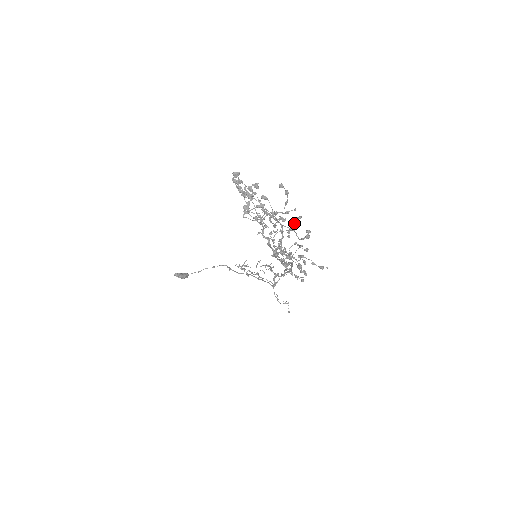
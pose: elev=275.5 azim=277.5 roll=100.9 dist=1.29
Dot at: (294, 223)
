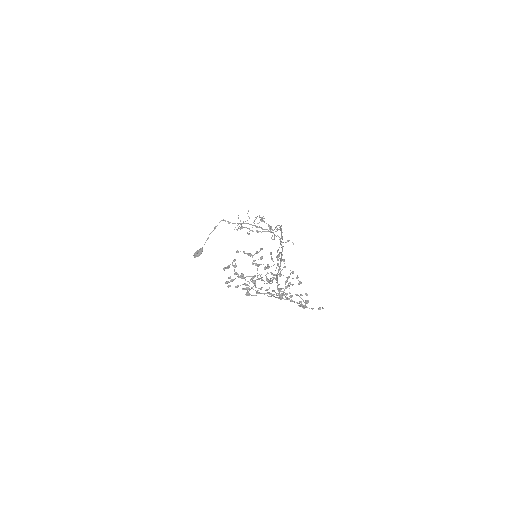
Dot at: (285, 287)
